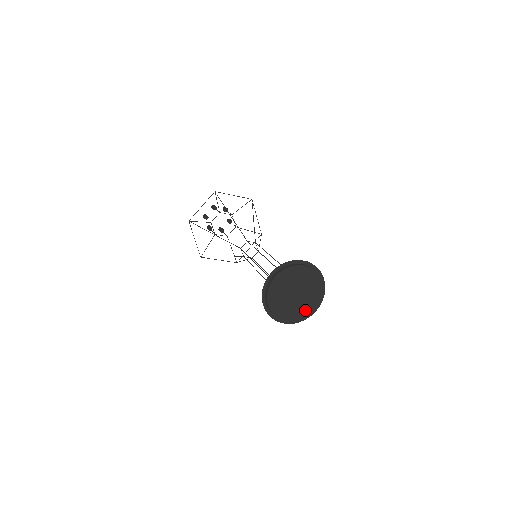
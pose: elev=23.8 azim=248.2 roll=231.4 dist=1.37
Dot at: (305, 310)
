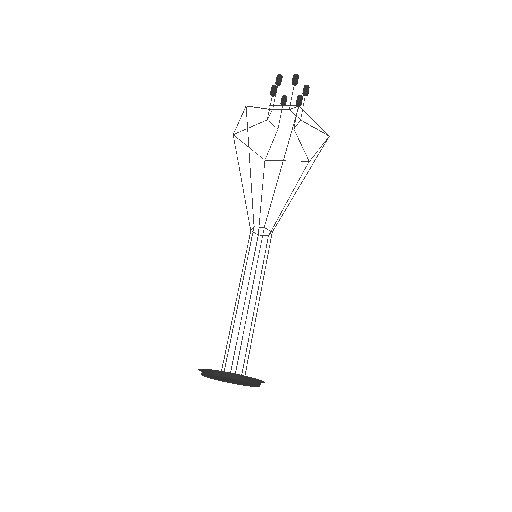
Dot at: (248, 385)
